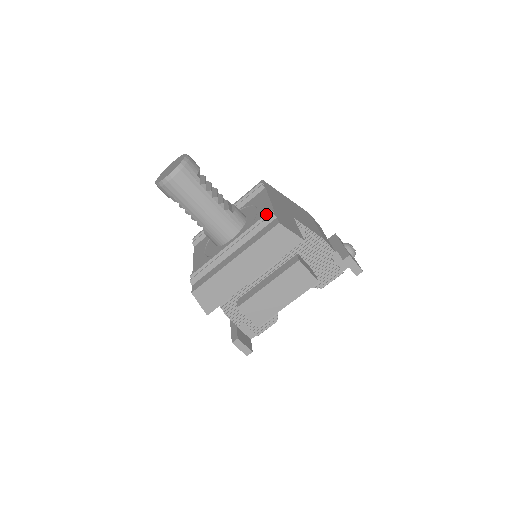
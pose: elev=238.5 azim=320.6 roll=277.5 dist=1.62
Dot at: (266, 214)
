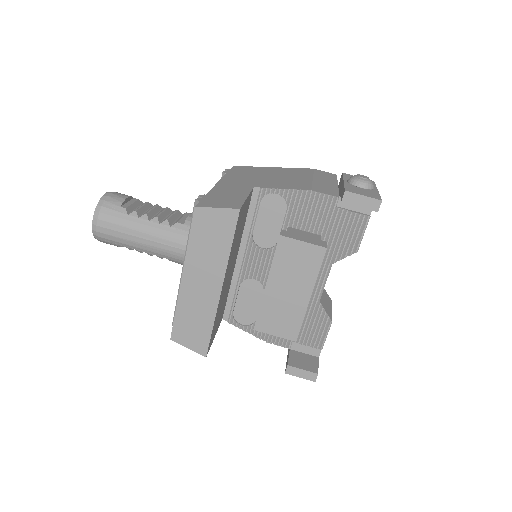
Dot at: occluded
